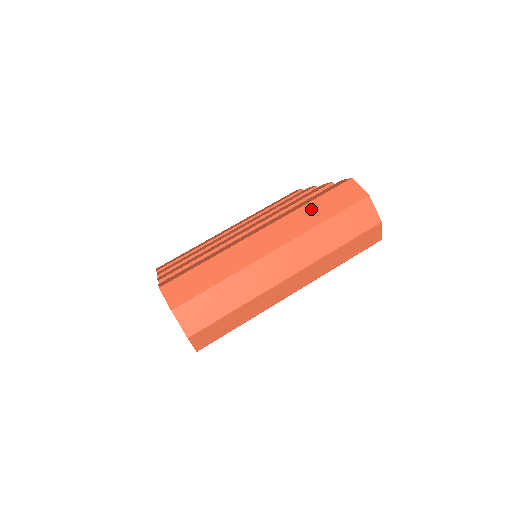
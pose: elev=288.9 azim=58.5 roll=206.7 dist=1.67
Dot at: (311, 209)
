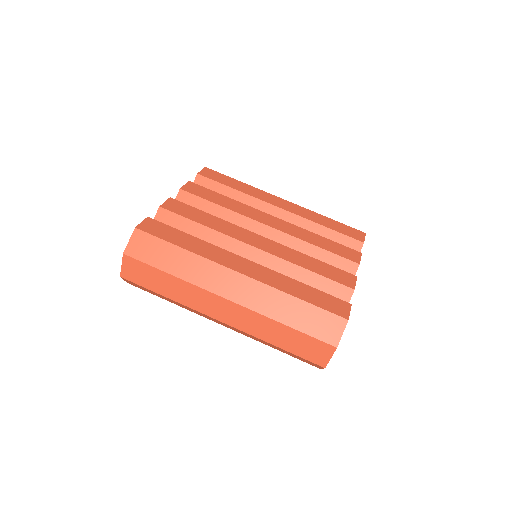
Dot at: (289, 304)
